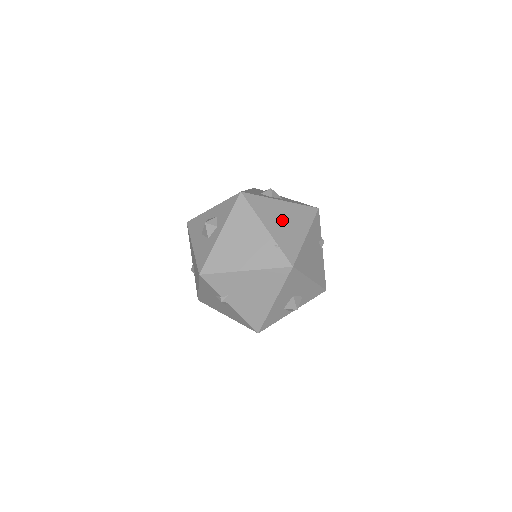
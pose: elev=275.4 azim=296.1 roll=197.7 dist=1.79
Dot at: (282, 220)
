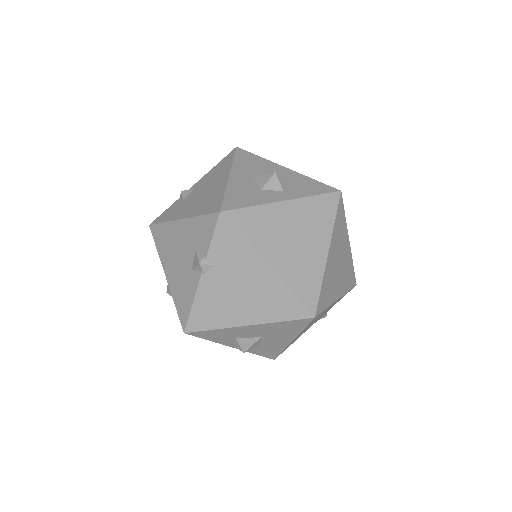
Dot at: (339, 260)
